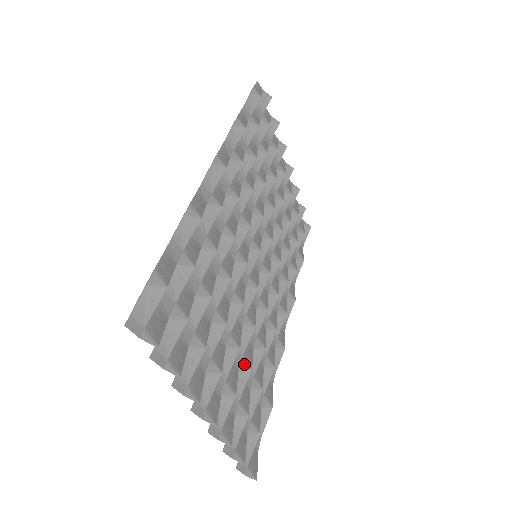
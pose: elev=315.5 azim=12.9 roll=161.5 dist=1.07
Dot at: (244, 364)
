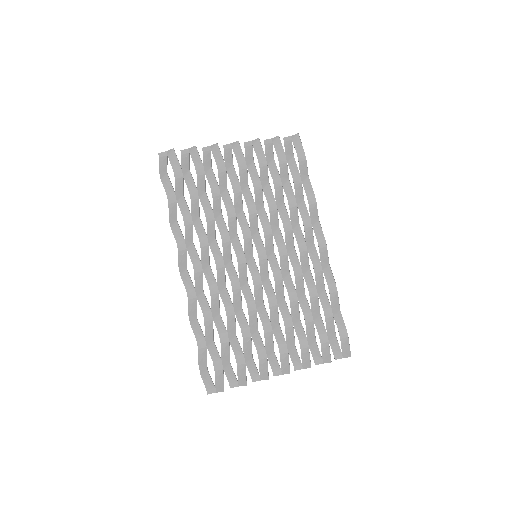
Dot at: (294, 320)
